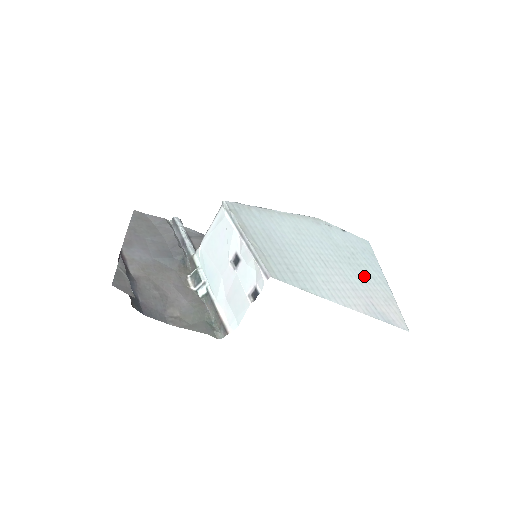
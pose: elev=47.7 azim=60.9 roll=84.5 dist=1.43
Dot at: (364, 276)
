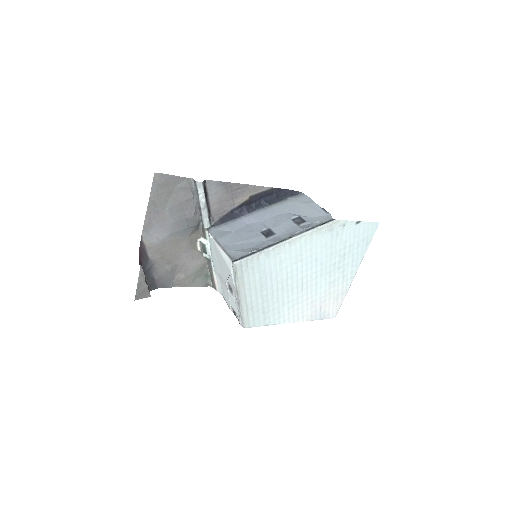
Dot at: (335, 280)
